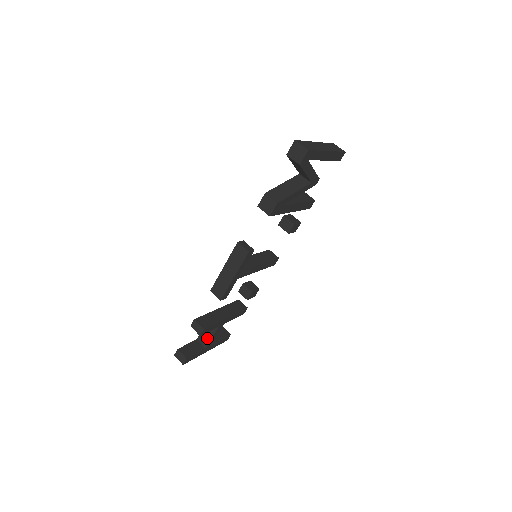
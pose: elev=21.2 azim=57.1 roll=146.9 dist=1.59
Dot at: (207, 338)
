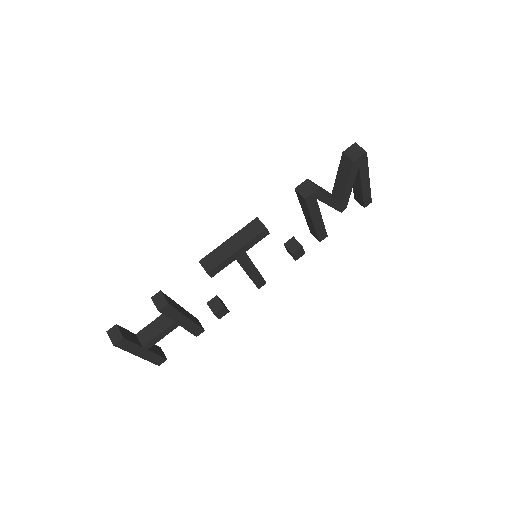
Dot at: (152, 334)
